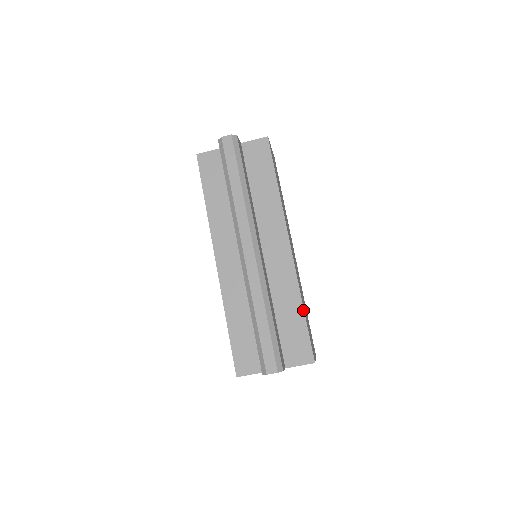
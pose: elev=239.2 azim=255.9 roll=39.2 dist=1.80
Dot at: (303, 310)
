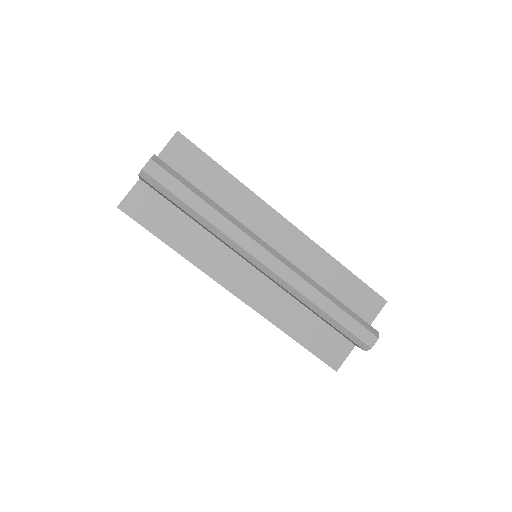
Dot at: (345, 268)
